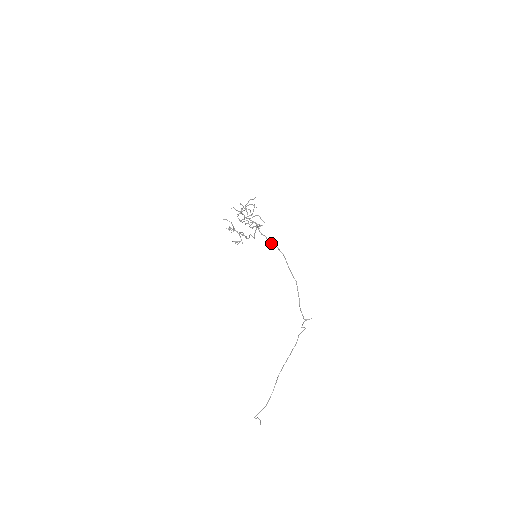
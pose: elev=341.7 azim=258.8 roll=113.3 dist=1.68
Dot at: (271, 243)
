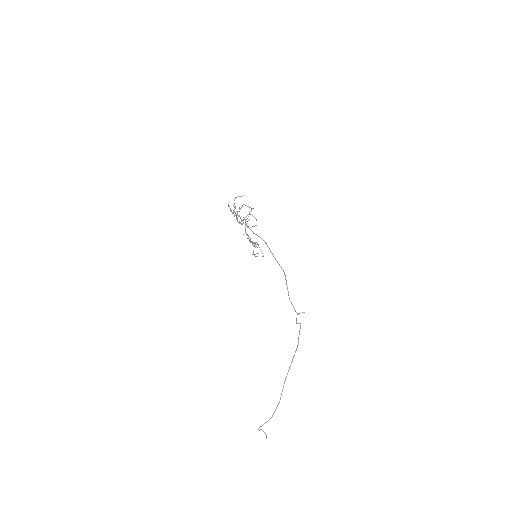
Dot at: (255, 234)
